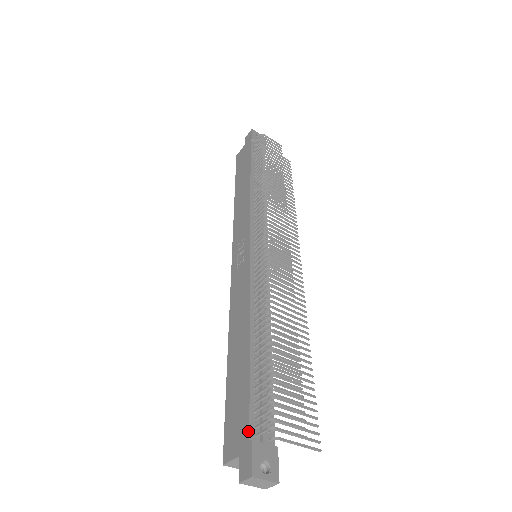
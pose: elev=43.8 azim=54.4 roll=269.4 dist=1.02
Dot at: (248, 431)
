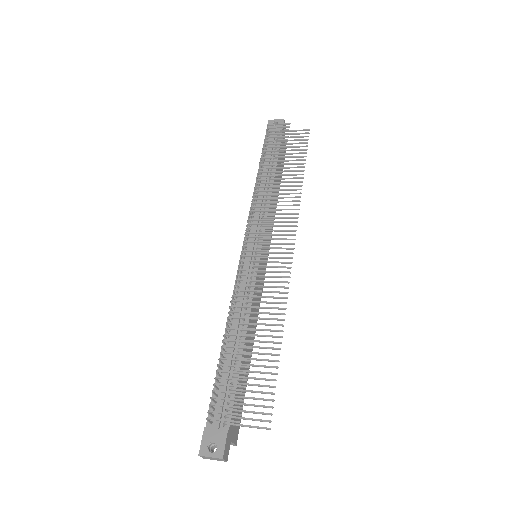
Dot at: occluded
